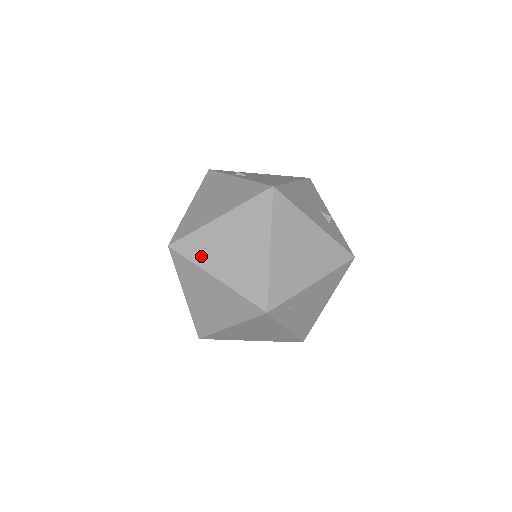
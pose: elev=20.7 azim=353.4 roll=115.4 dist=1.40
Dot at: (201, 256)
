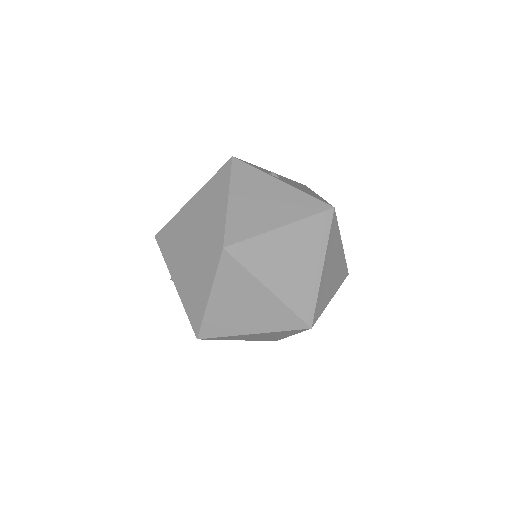
Dot at: (258, 265)
